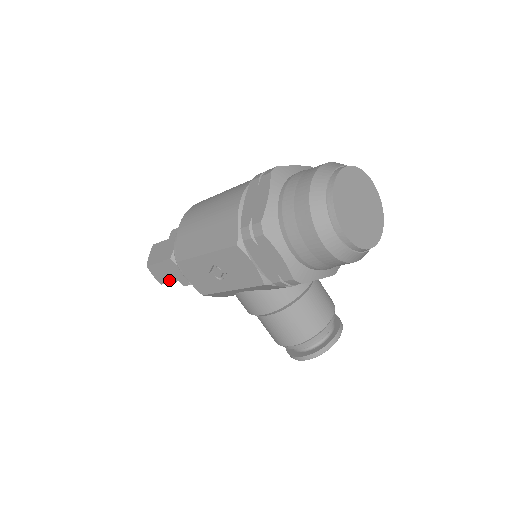
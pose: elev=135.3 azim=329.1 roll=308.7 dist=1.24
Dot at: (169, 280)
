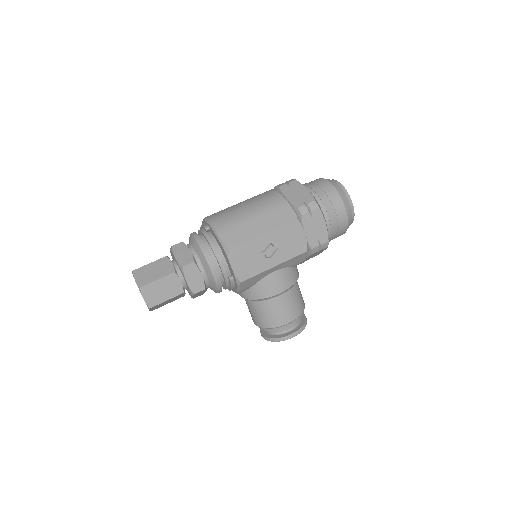
Dot at: (167, 298)
